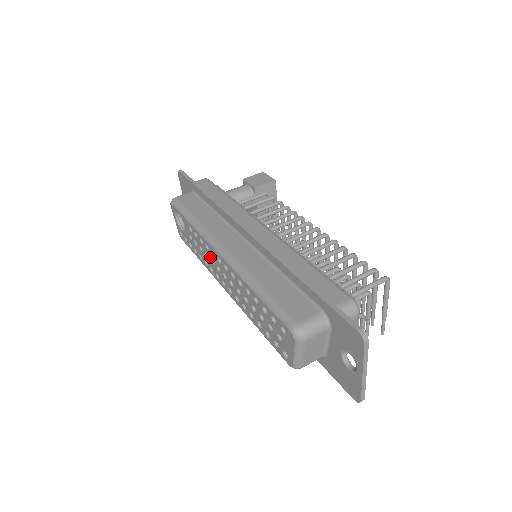
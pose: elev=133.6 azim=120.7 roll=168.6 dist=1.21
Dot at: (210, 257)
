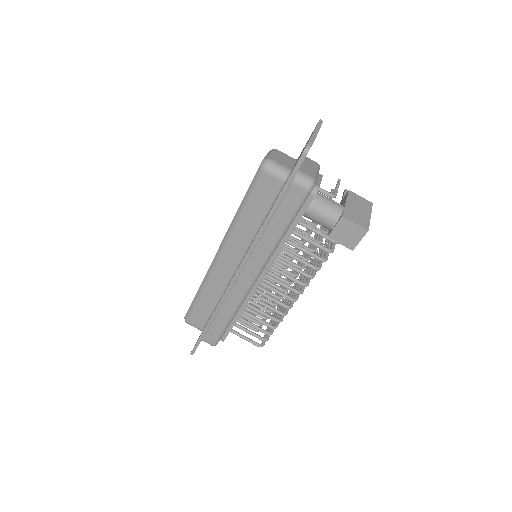
Dot at: occluded
